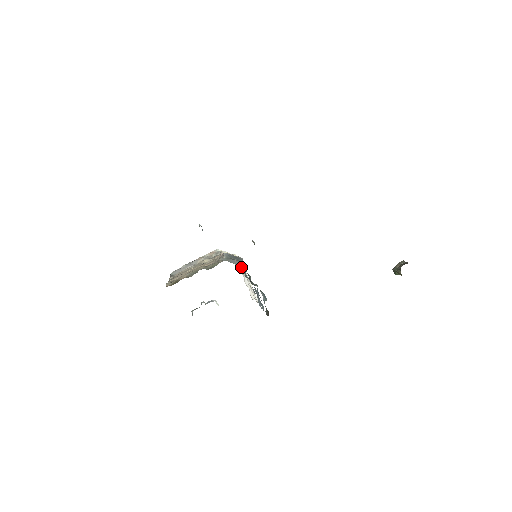
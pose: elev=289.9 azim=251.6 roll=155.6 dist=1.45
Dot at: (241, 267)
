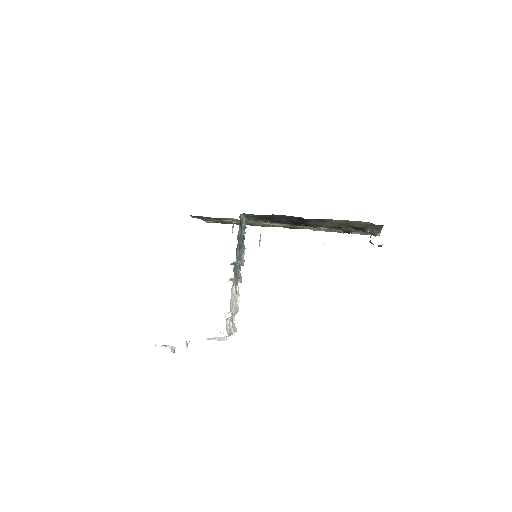
Dot at: (236, 310)
